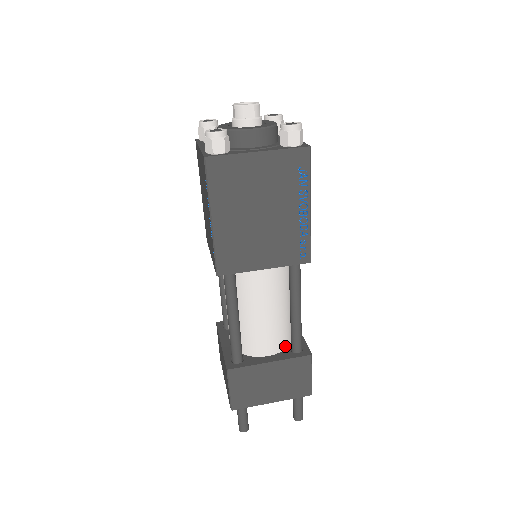
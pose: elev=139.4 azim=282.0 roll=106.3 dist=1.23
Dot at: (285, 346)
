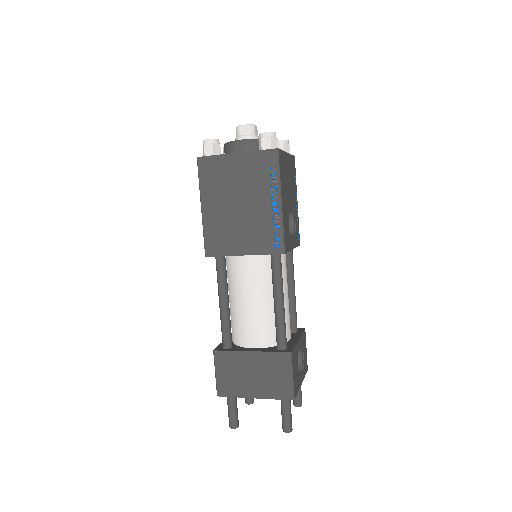
Dot at: (273, 343)
